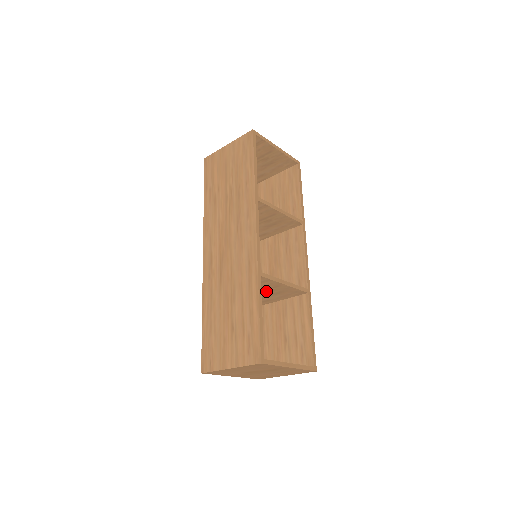
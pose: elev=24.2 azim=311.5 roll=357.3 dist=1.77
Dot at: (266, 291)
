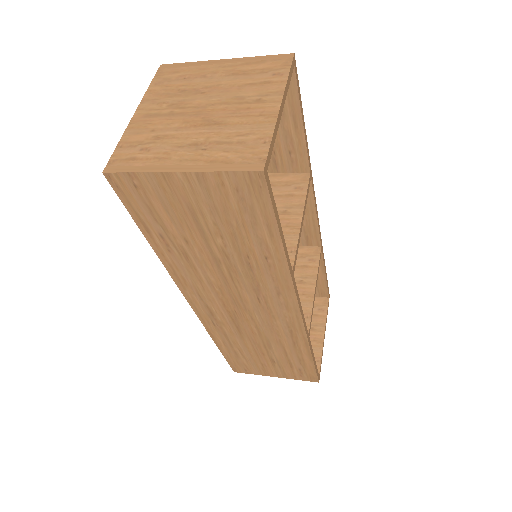
Dot at: occluded
